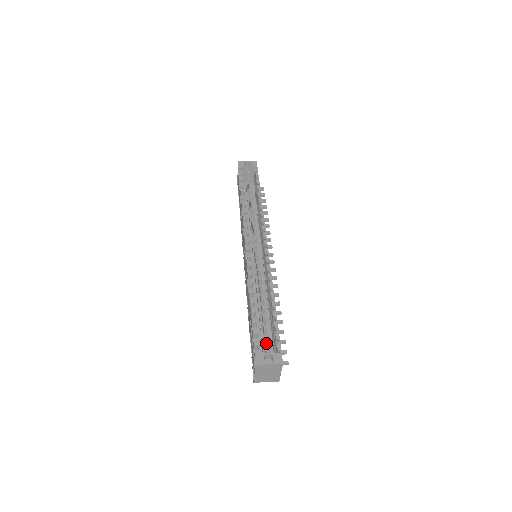
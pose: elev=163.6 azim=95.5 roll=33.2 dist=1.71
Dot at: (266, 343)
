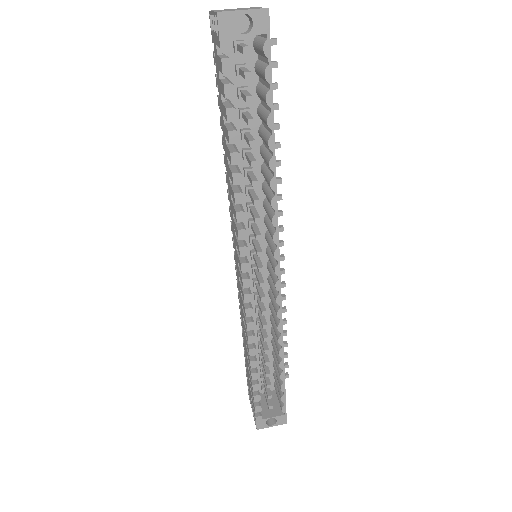
Dot at: (268, 391)
